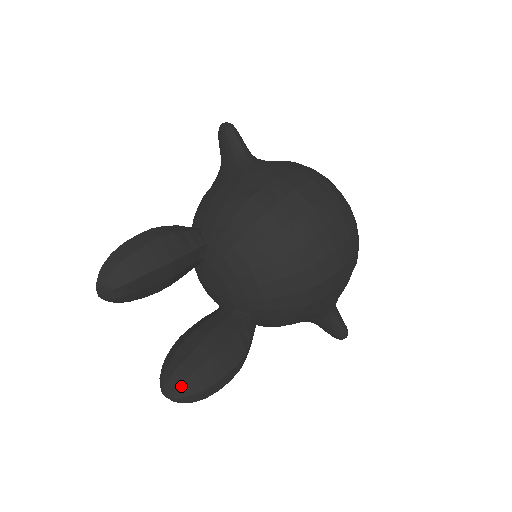
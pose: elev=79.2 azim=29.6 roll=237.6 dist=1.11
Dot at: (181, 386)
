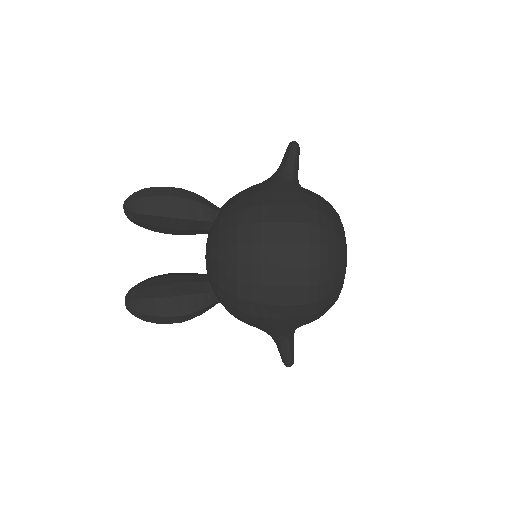
Dot at: (133, 301)
